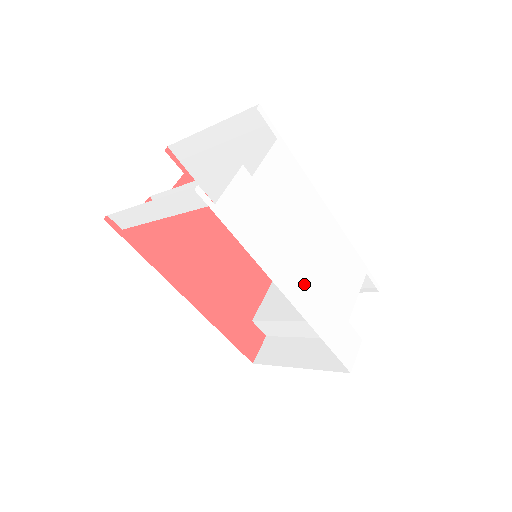
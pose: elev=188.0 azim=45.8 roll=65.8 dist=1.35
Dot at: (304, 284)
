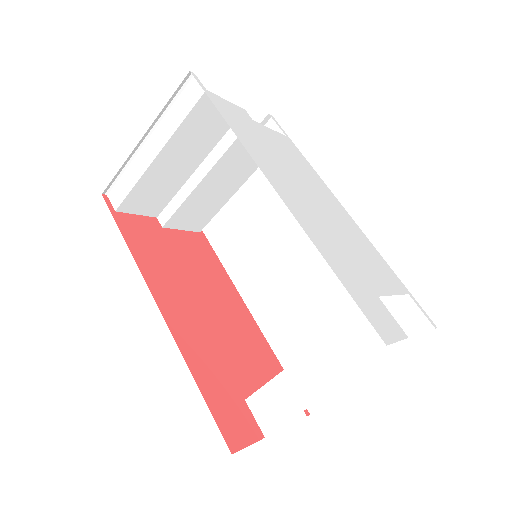
Dot at: (303, 207)
